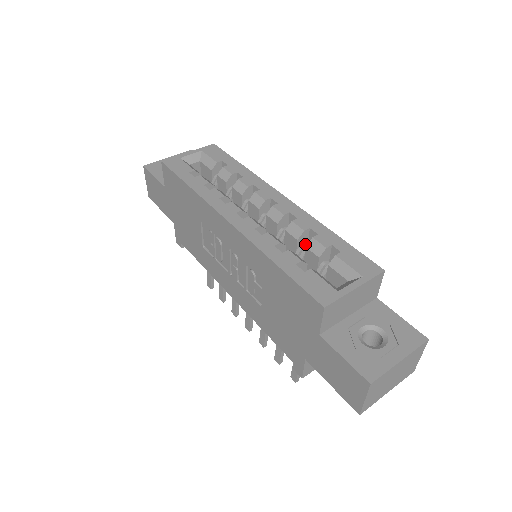
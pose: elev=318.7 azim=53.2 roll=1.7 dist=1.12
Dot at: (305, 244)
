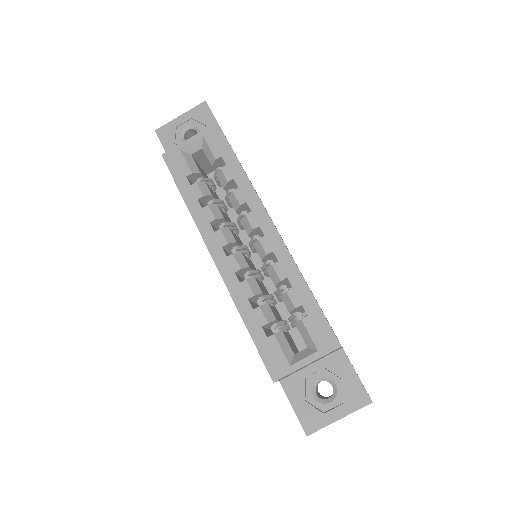
Dot at: (284, 286)
